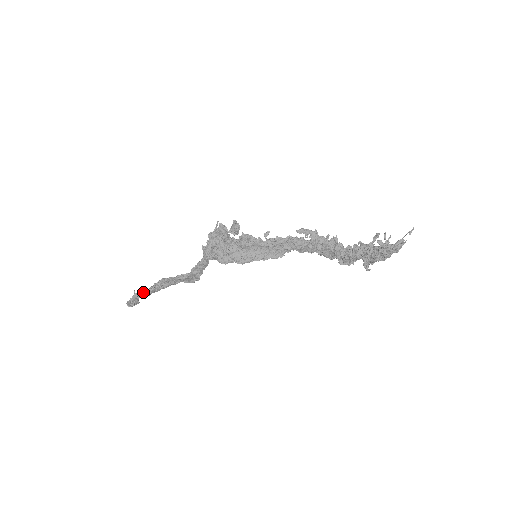
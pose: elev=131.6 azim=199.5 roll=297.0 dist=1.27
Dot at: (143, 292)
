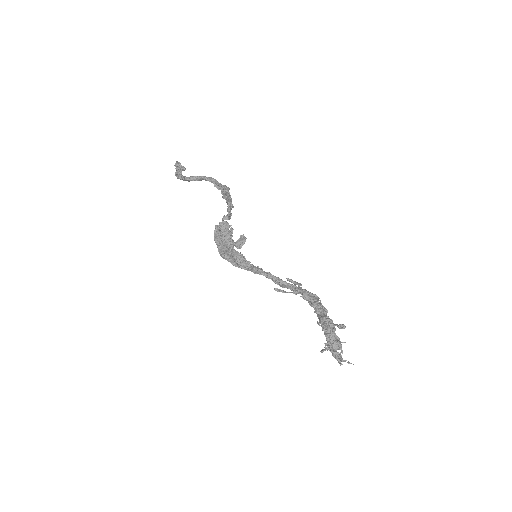
Dot at: (183, 179)
